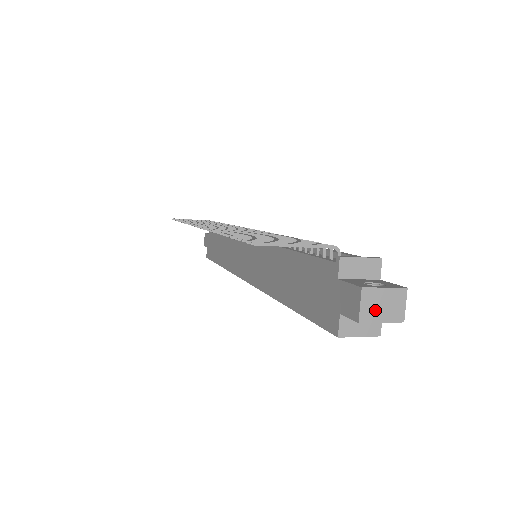
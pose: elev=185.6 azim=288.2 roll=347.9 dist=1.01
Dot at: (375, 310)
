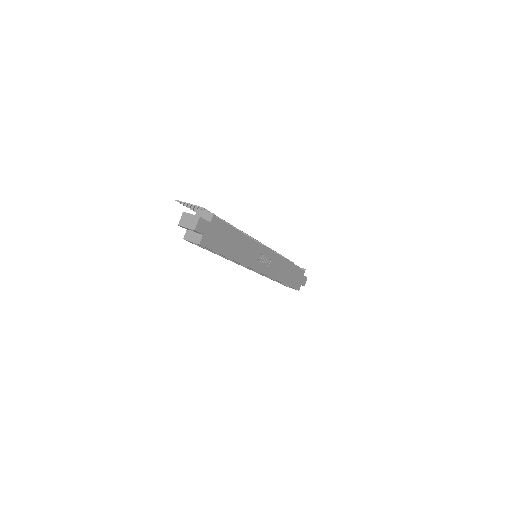
Dot at: (185, 222)
